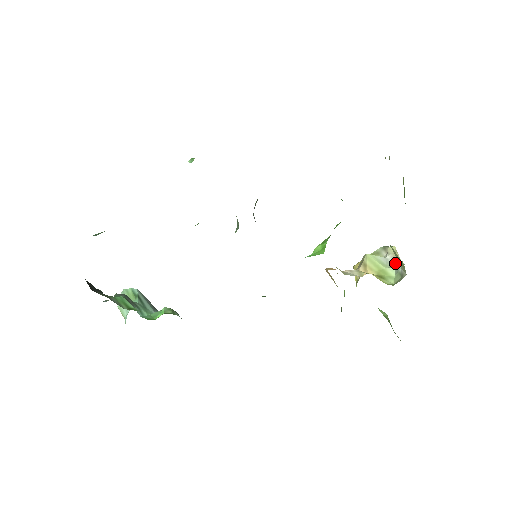
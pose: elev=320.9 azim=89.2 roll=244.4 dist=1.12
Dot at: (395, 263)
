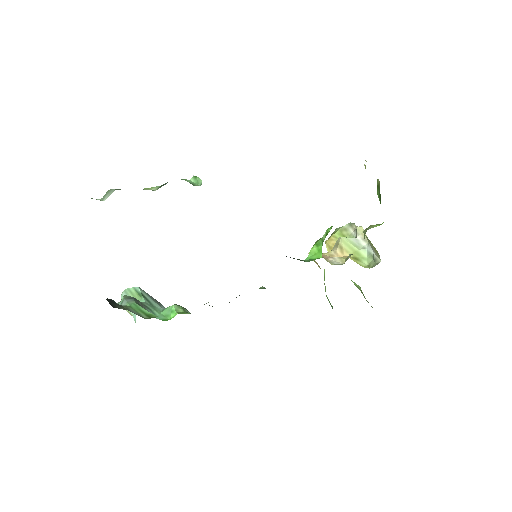
Dot at: (365, 244)
